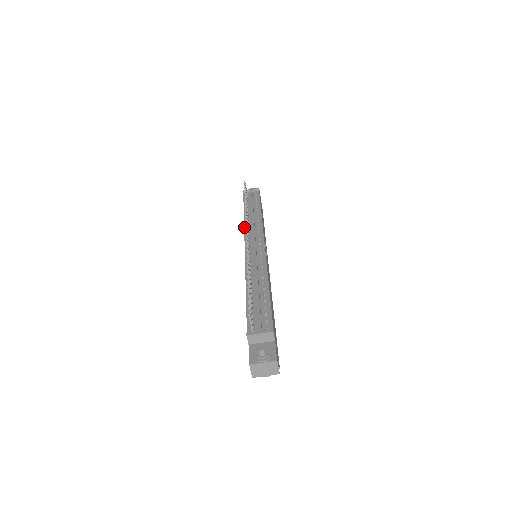
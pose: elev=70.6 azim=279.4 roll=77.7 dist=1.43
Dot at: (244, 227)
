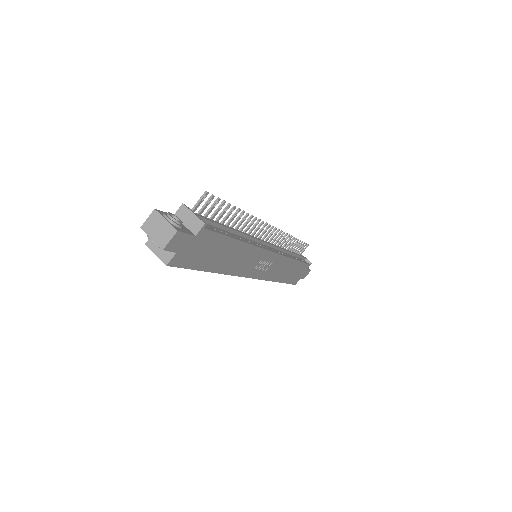
Dot at: occluded
